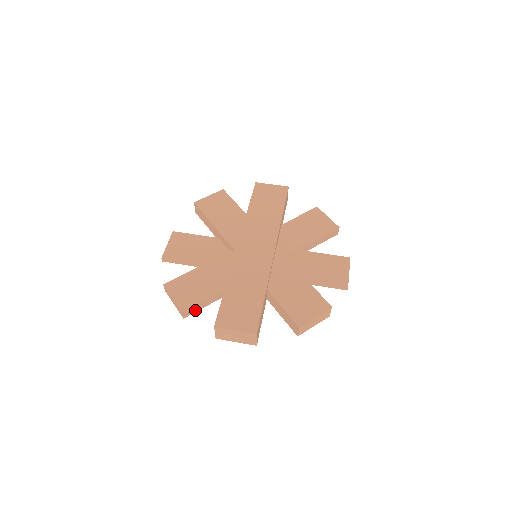
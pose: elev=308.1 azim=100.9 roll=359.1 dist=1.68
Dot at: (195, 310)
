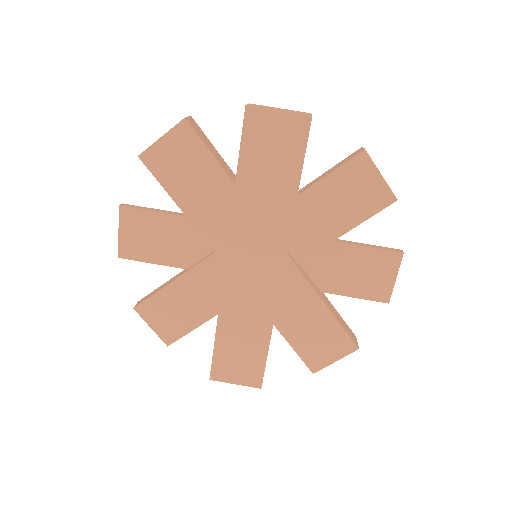
Dot at: occluded
